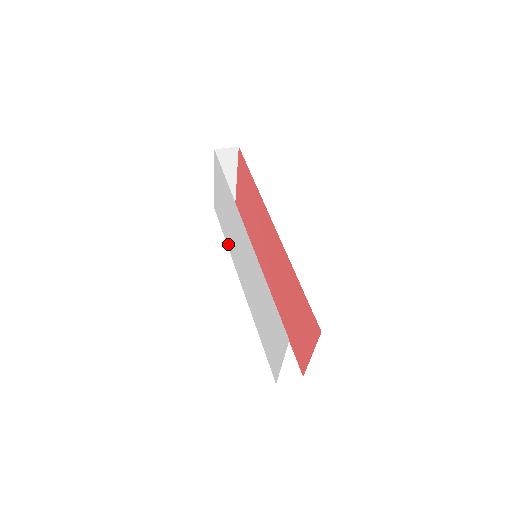
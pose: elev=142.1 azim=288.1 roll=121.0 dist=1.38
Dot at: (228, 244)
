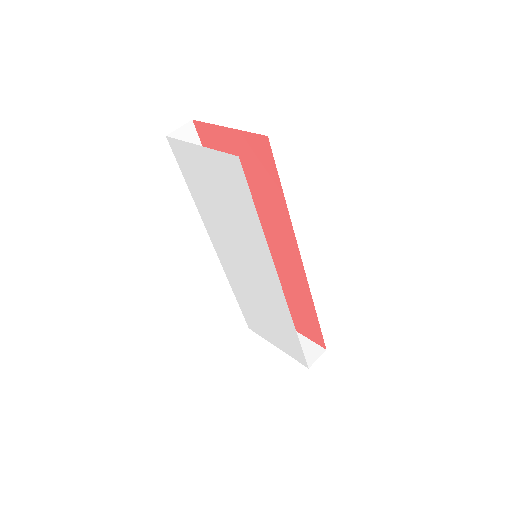
Dot at: (200, 207)
